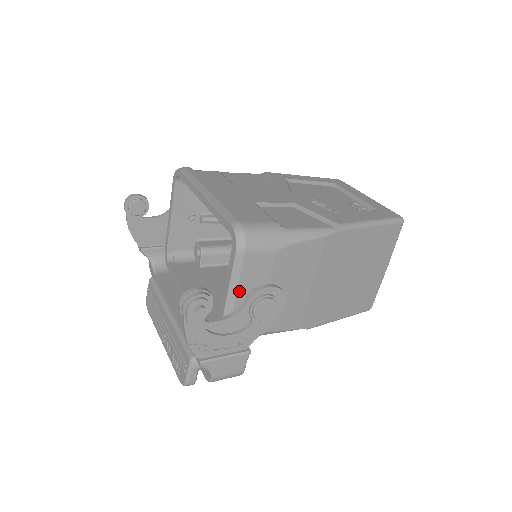
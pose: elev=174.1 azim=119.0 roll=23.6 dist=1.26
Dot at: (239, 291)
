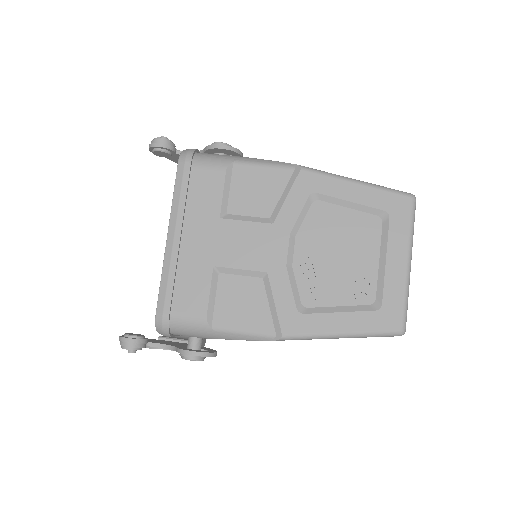
Dot at: occluded
